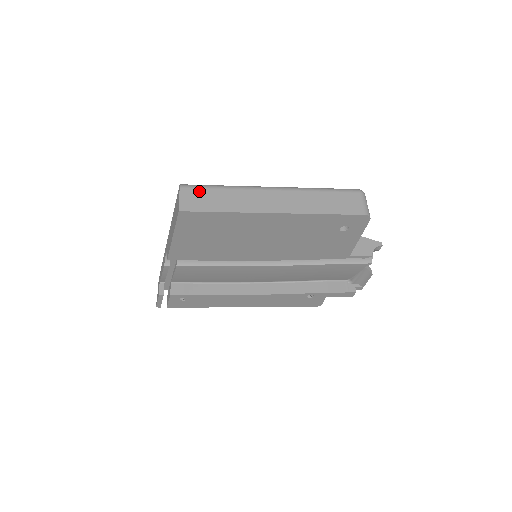
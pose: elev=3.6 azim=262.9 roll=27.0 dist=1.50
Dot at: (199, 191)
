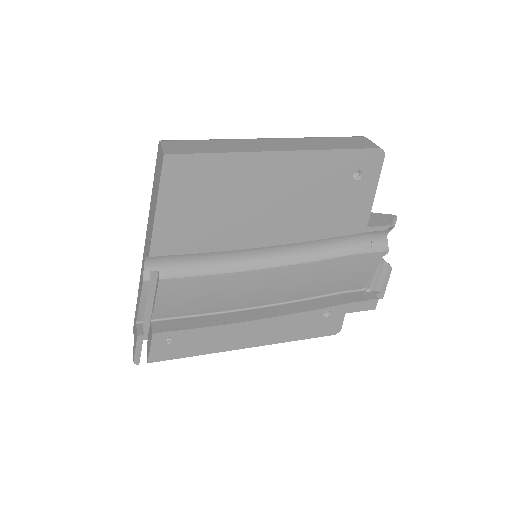
Dot at: (184, 142)
